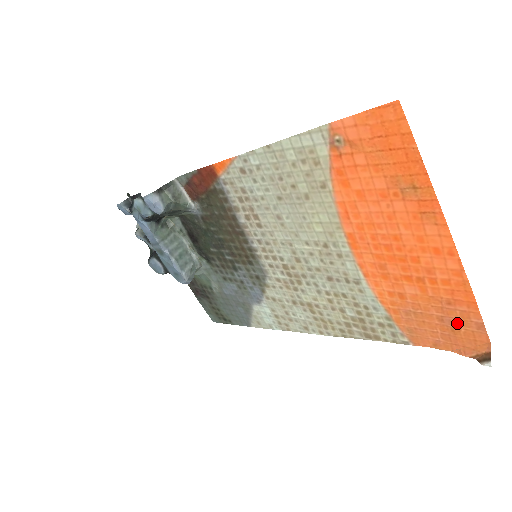
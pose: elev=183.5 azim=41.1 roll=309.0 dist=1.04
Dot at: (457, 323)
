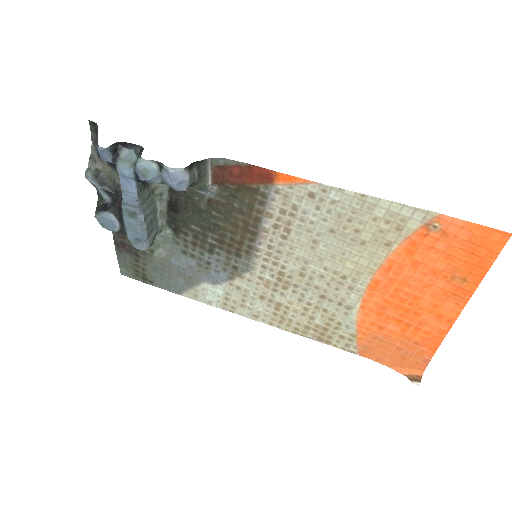
Dot at: (410, 355)
